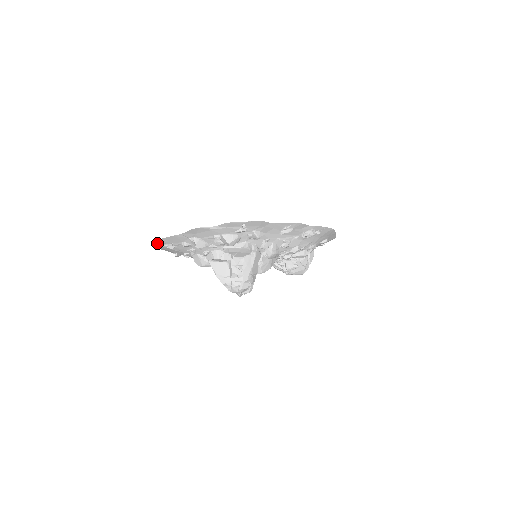
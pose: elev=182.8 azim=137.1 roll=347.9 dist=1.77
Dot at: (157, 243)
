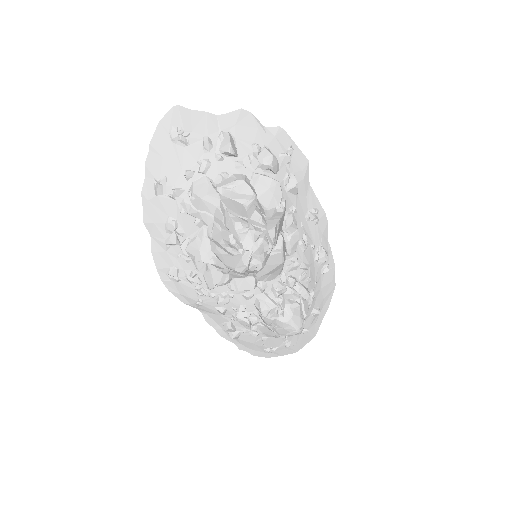
Dot at: (170, 119)
